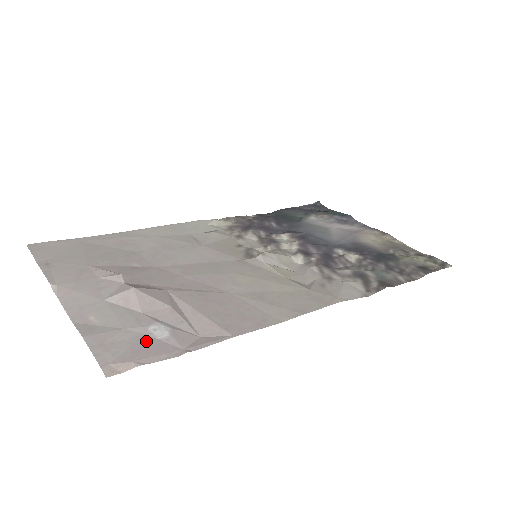
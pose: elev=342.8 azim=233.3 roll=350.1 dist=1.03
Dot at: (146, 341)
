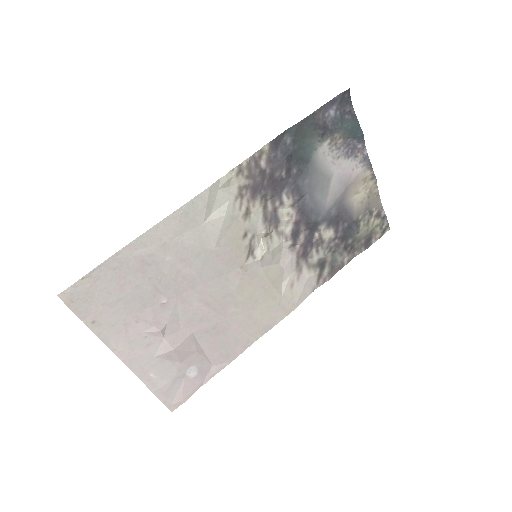
Dot at: (186, 383)
